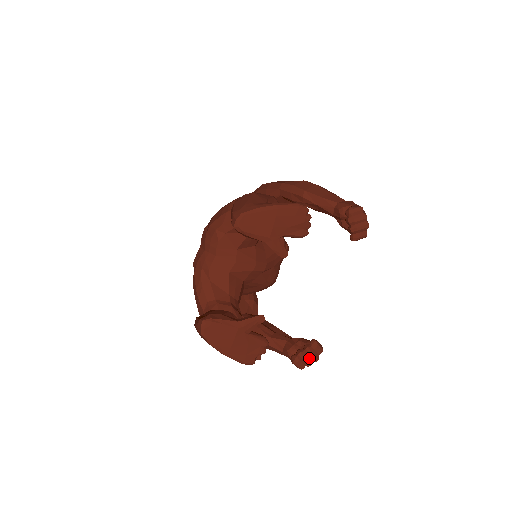
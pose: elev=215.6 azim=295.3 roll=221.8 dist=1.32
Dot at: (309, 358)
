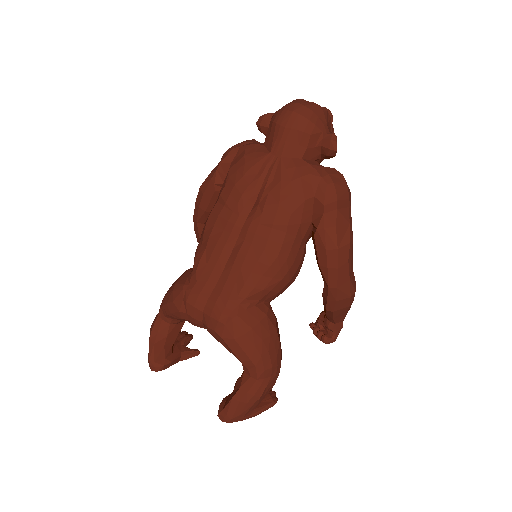
Dot at: occluded
